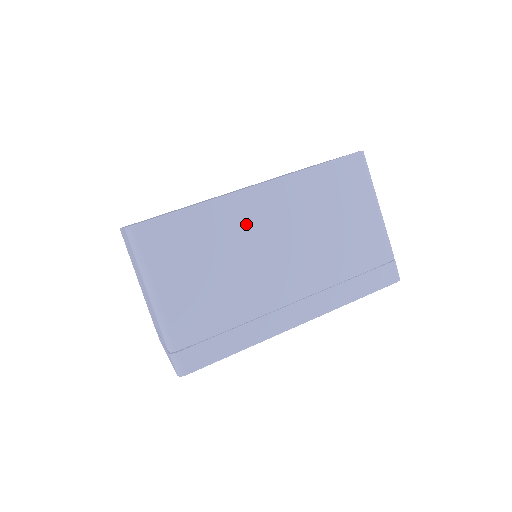
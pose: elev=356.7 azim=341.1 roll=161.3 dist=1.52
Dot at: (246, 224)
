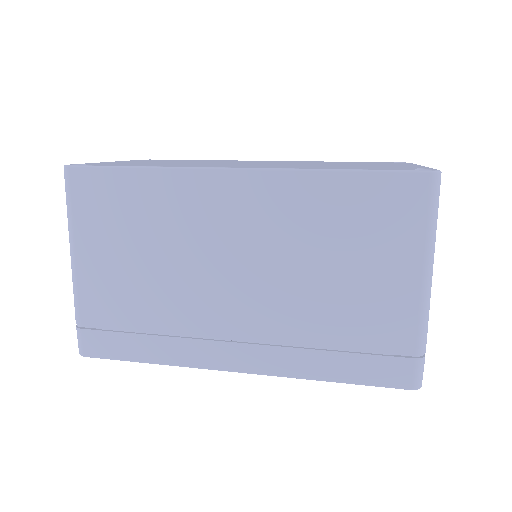
Dot at: (205, 216)
